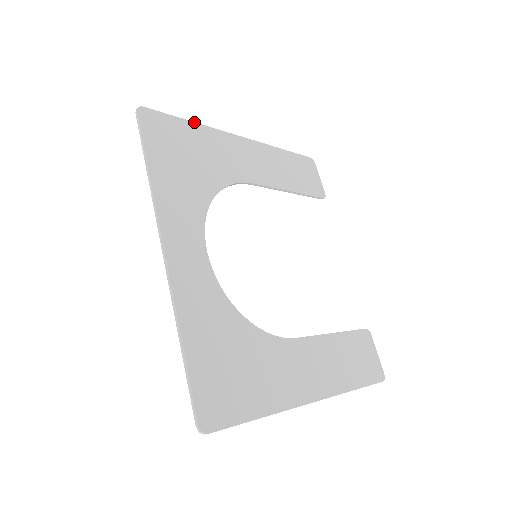
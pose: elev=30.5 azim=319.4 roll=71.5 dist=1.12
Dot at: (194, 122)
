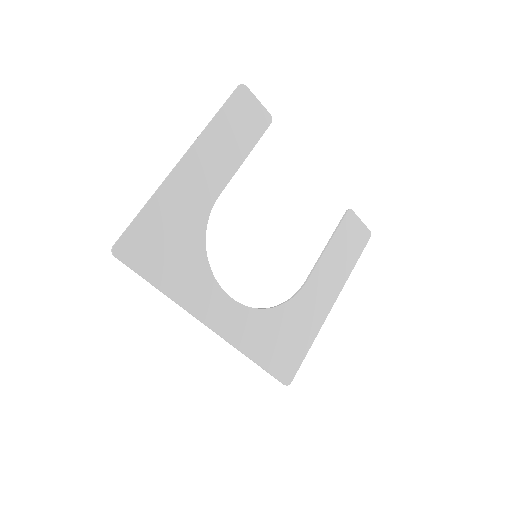
Dot at: (147, 203)
